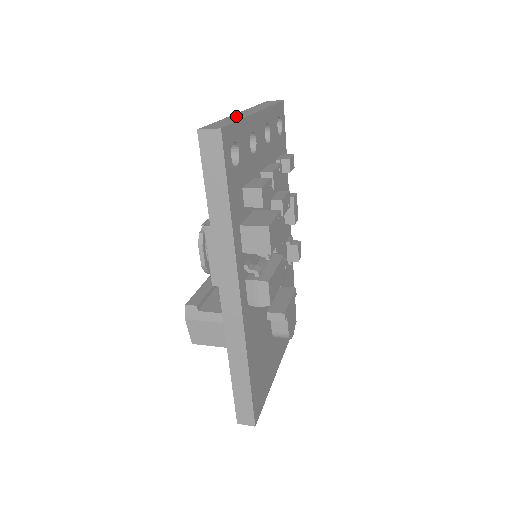
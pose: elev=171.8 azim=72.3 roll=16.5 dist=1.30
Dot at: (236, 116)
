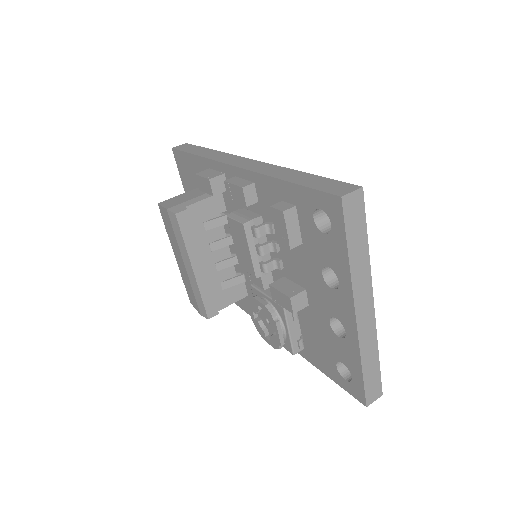
Dot at: (367, 343)
